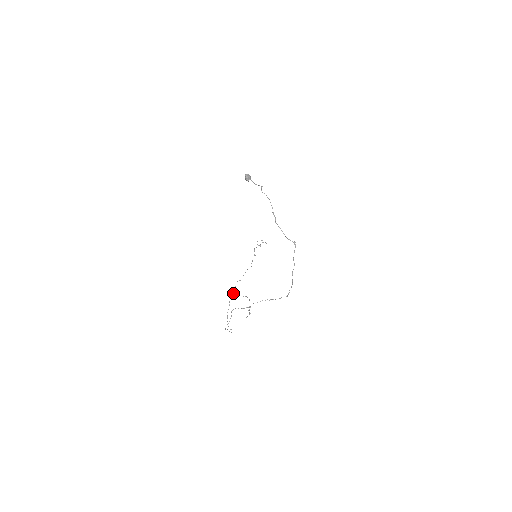
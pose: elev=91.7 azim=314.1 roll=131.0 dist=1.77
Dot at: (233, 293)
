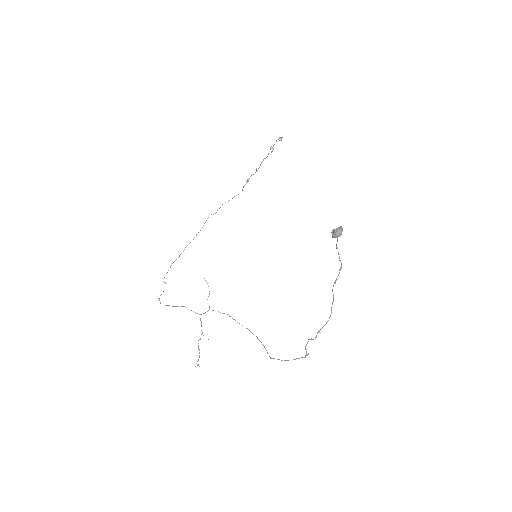
Dot at: (196, 235)
